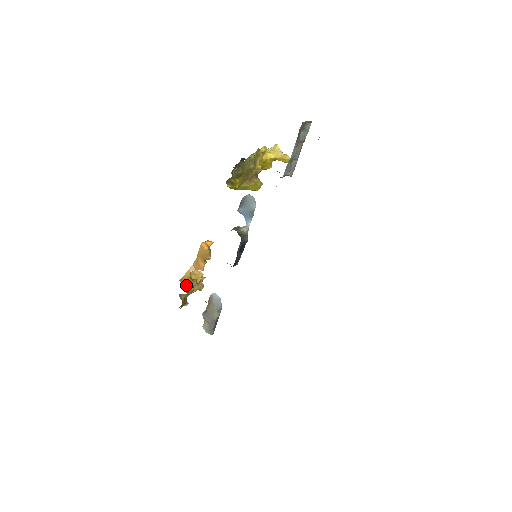
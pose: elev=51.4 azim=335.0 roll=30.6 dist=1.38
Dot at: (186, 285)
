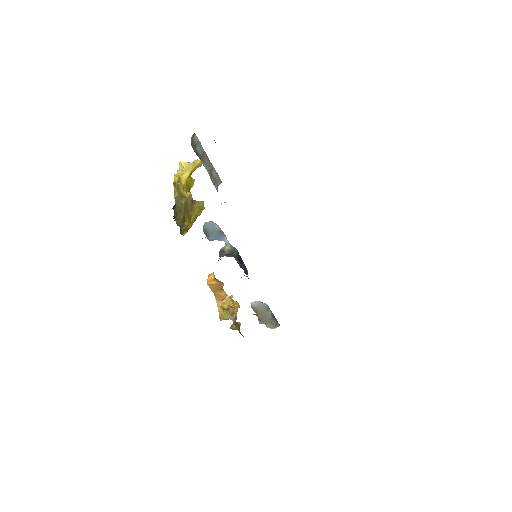
Dot at: (228, 319)
